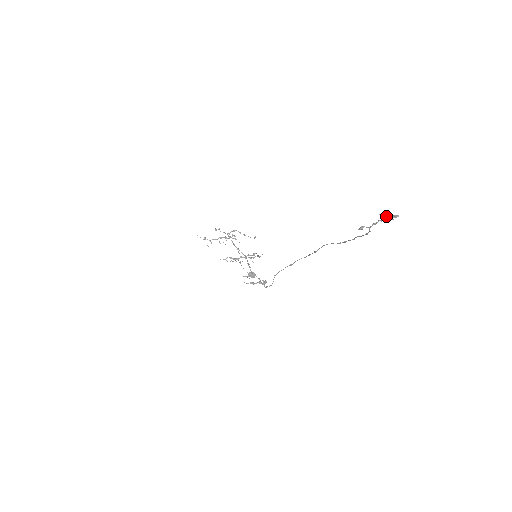
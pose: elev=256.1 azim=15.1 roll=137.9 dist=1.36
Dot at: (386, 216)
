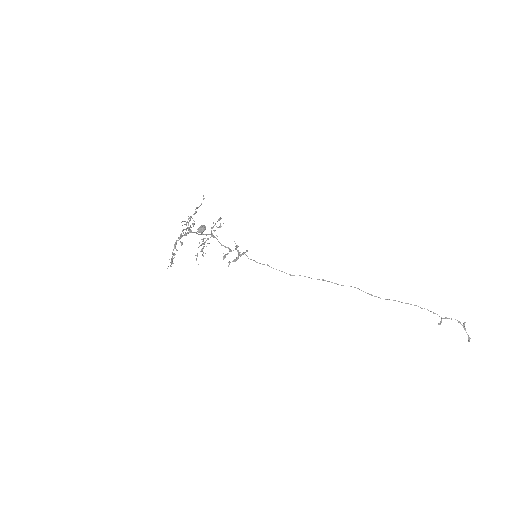
Dot at: (469, 340)
